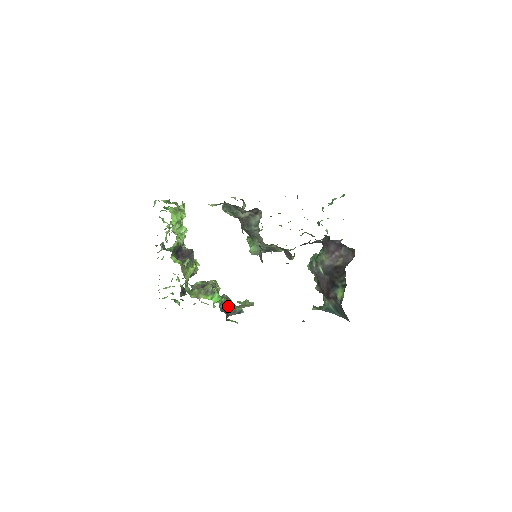
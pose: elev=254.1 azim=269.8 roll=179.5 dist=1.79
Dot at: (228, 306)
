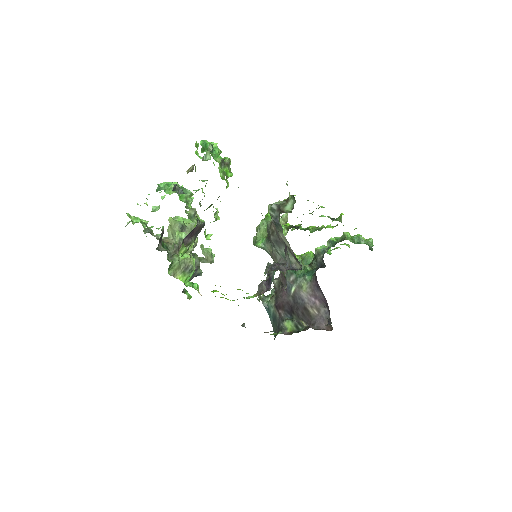
Dot at: occluded
